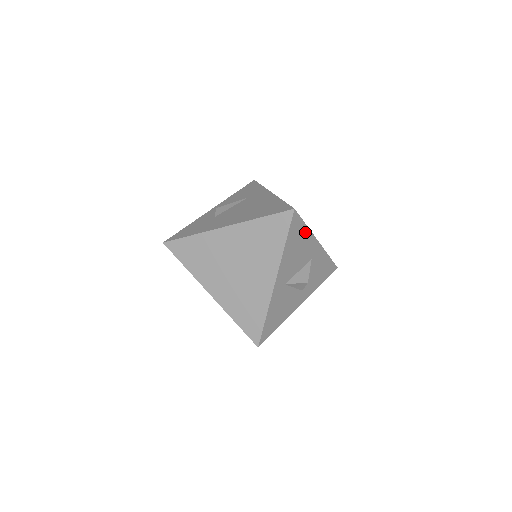
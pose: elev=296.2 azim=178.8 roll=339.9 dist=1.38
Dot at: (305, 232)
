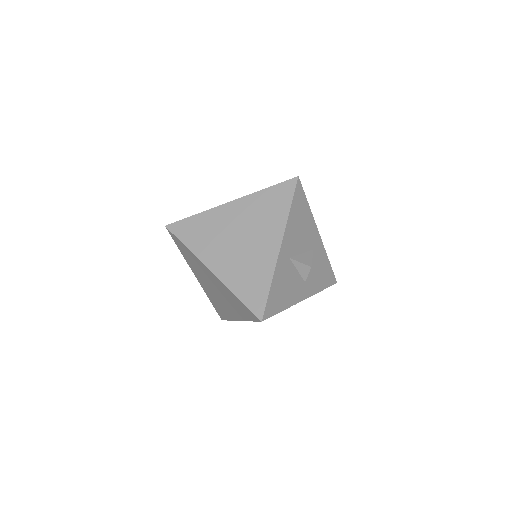
Dot at: (307, 211)
